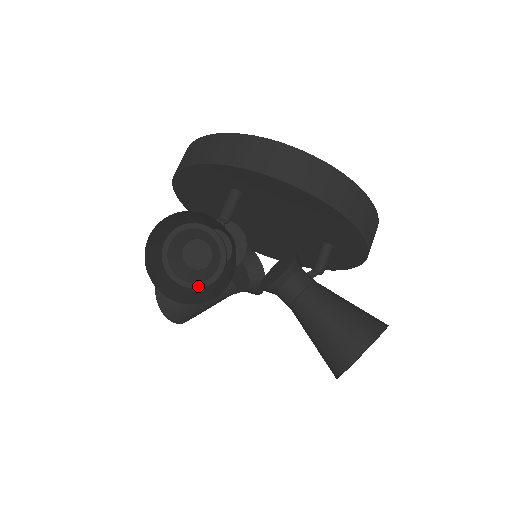
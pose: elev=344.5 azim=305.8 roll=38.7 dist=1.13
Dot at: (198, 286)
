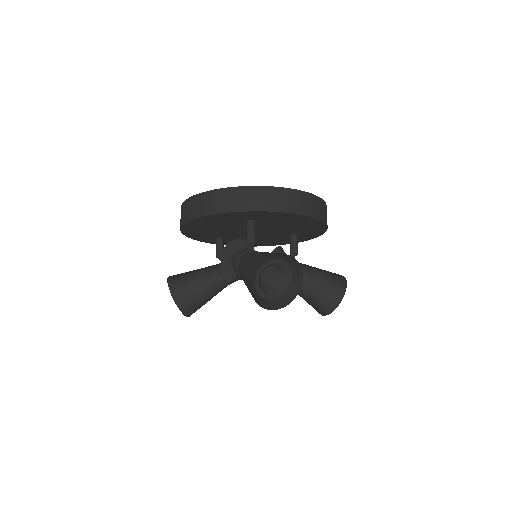
Dot at: (278, 296)
